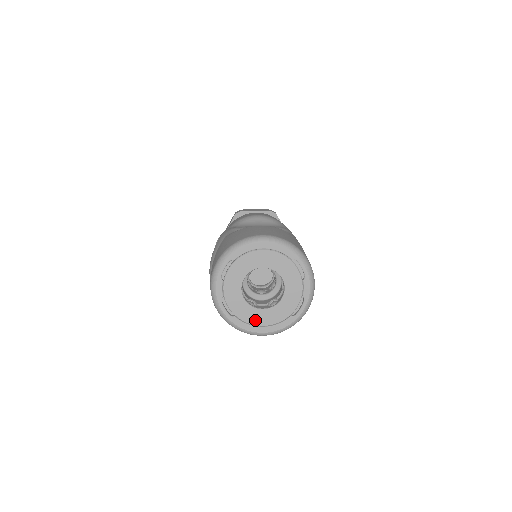
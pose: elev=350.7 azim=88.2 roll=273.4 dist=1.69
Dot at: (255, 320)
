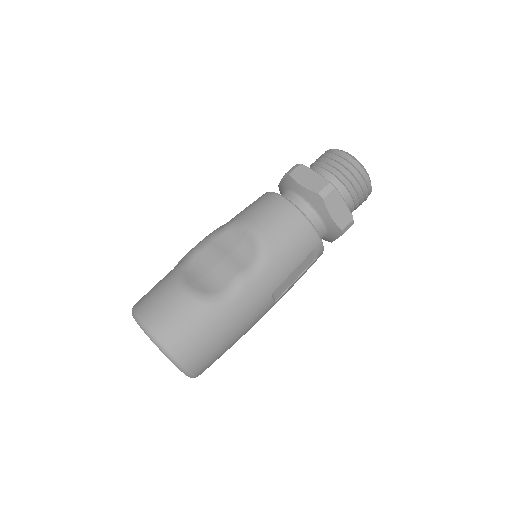
Dot at: occluded
